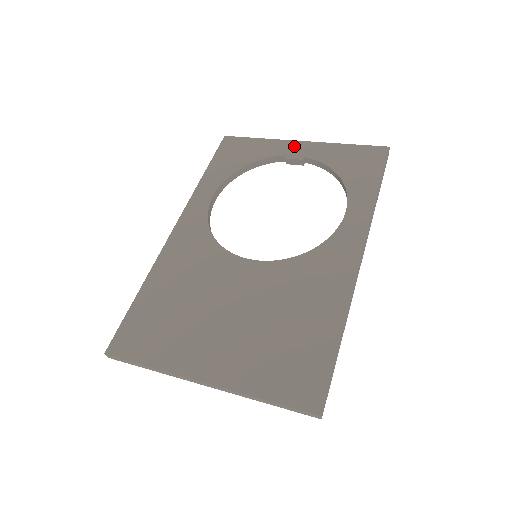
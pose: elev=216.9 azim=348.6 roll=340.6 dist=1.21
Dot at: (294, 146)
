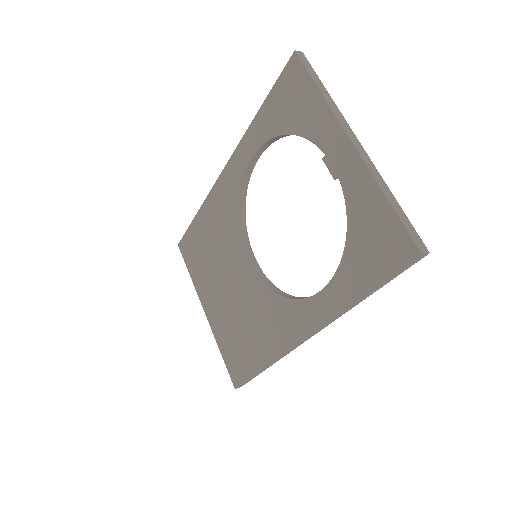
Dot at: (339, 145)
